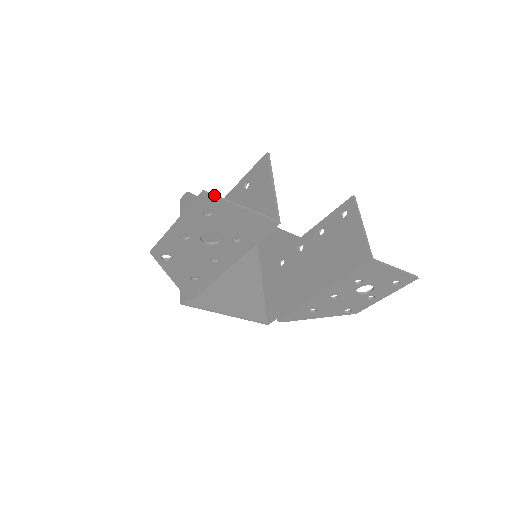
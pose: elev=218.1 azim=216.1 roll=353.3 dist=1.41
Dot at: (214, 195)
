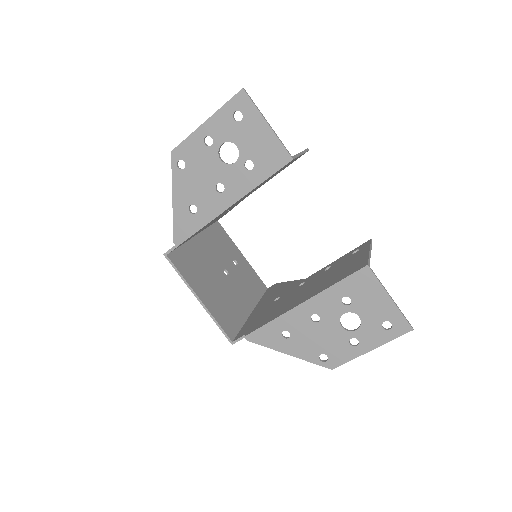
Dot at: (250, 97)
